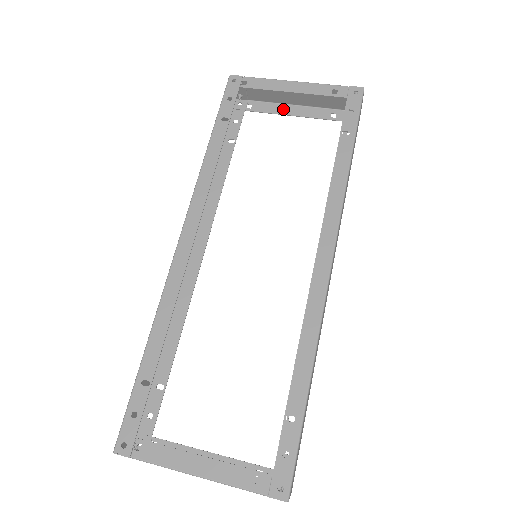
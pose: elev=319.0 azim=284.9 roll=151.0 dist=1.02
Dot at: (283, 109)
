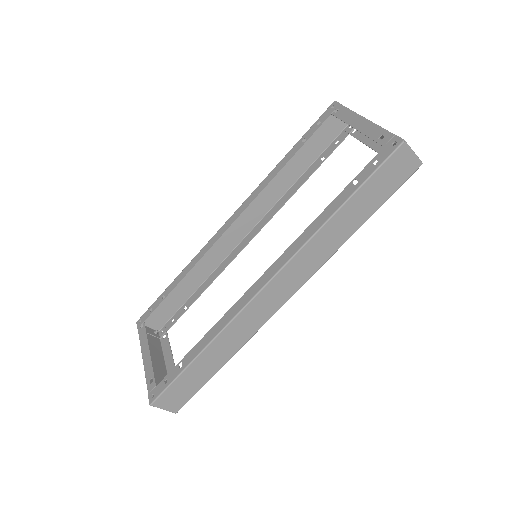
Dot at: (372, 141)
